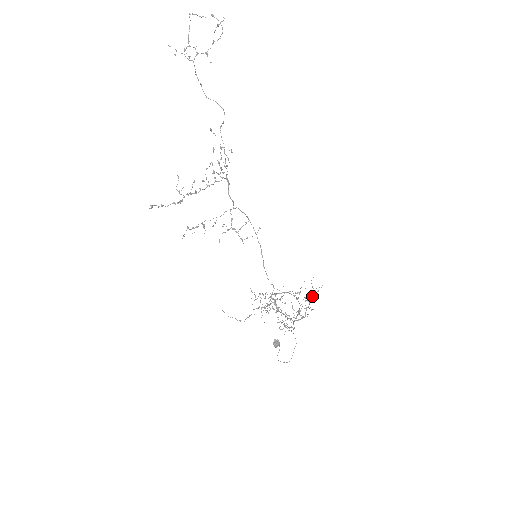
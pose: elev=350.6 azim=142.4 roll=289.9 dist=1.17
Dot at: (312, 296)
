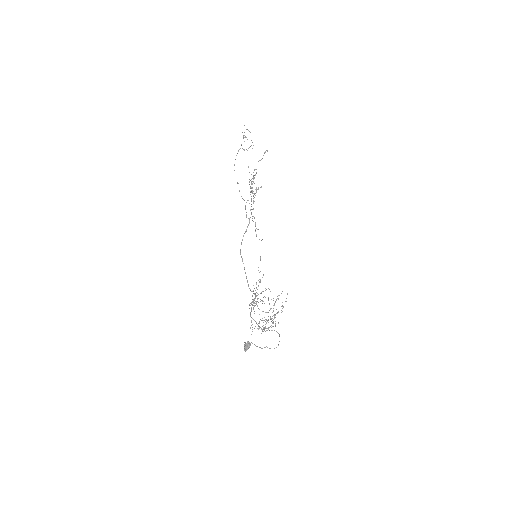
Dot at: occluded
